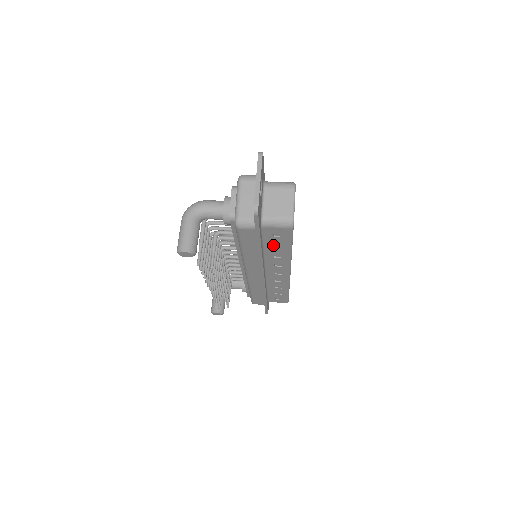
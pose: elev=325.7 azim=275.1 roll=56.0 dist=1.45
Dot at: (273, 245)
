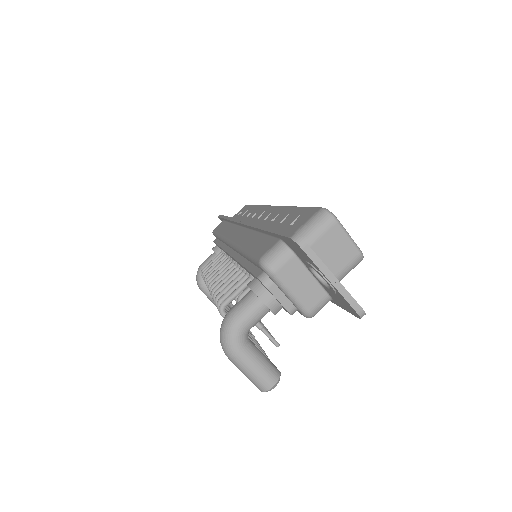
Dot at: occluded
